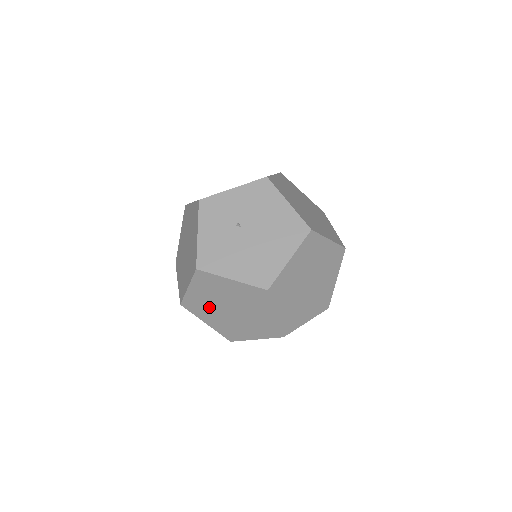
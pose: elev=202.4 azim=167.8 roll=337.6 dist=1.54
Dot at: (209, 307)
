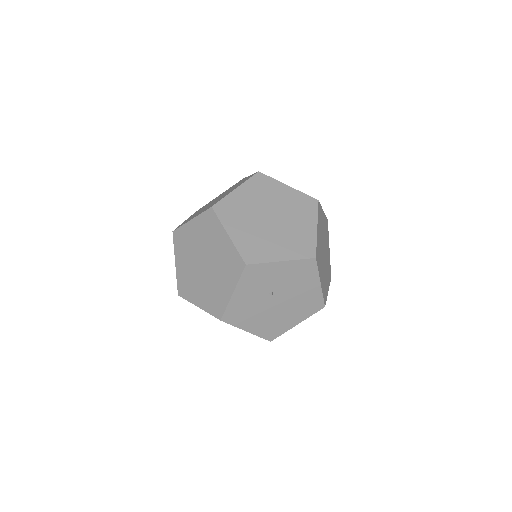
Dot at: occluded
